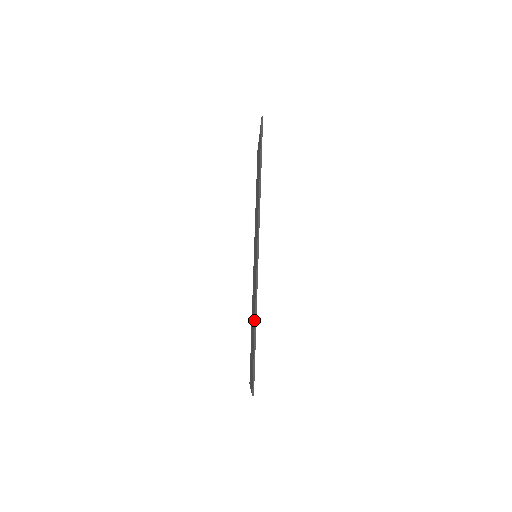
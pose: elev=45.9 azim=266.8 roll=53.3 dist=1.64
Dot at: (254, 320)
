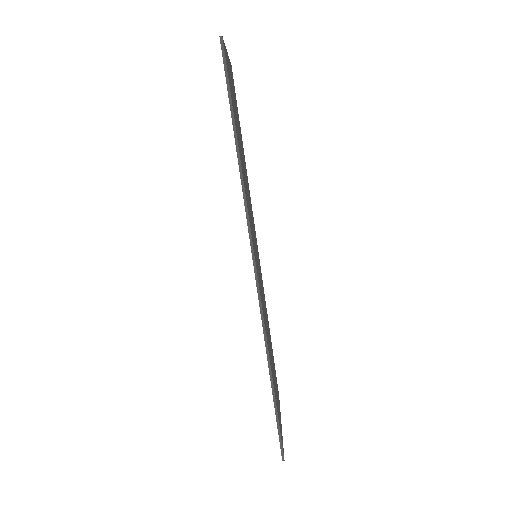
Dot at: occluded
